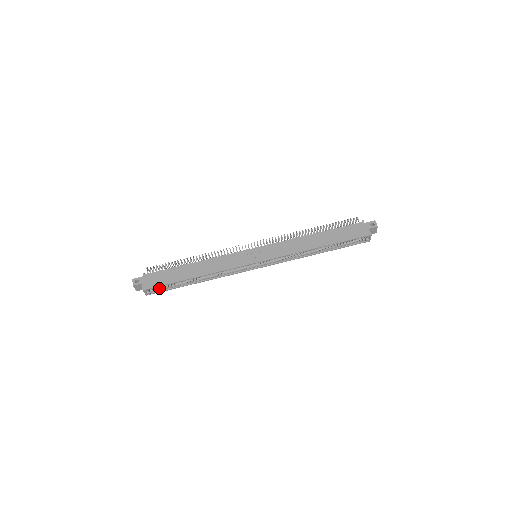
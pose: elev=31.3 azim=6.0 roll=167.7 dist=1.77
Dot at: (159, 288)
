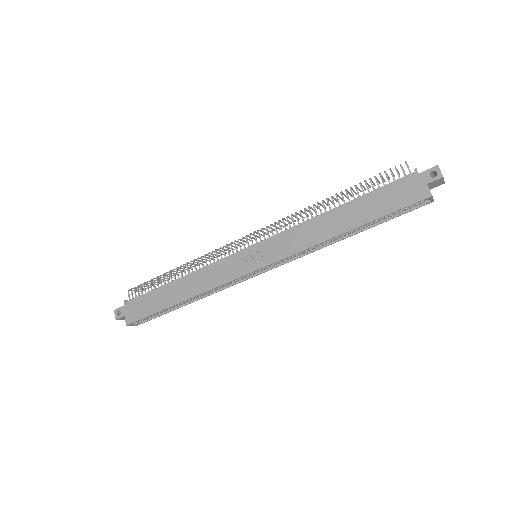
Dot at: occluded
